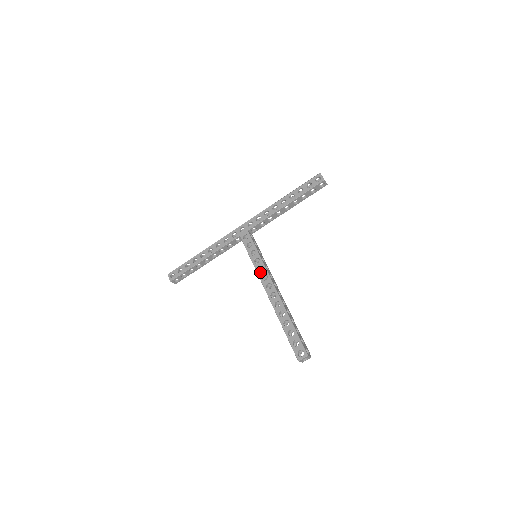
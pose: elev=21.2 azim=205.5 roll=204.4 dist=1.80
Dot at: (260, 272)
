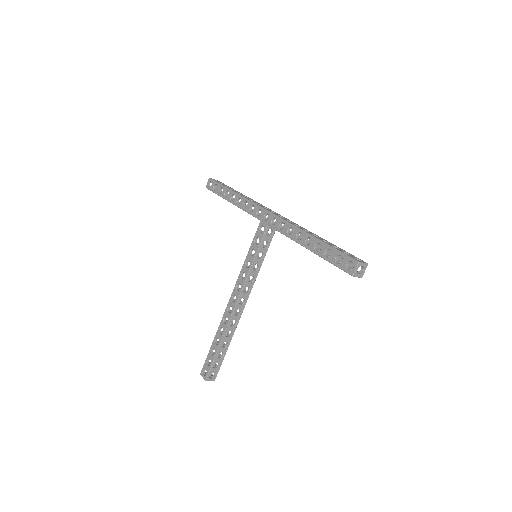
Dot at: (240, 278)
